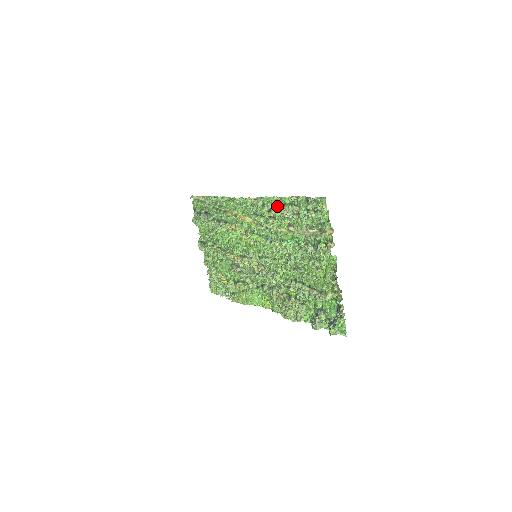
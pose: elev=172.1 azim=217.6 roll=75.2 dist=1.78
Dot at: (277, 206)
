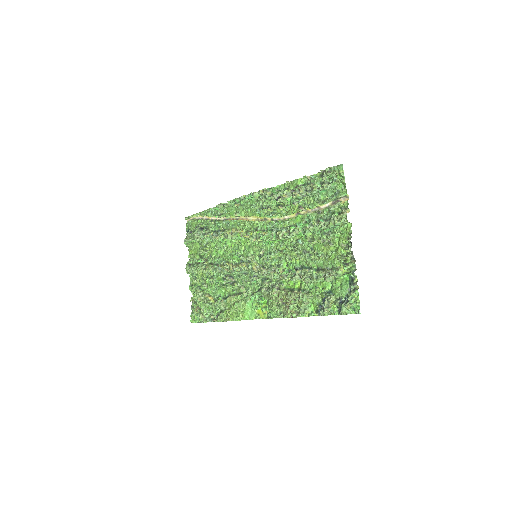
Dot at: (288, 190)
